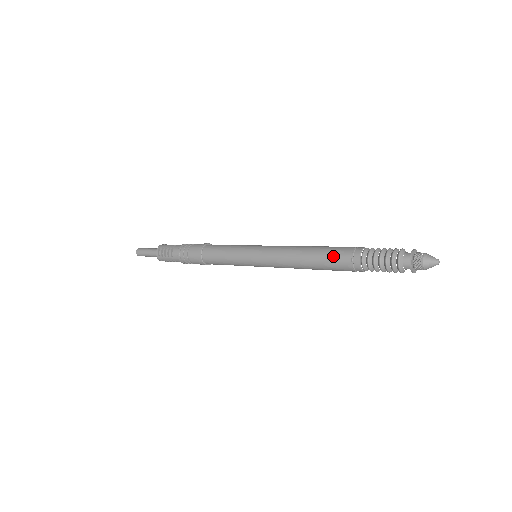
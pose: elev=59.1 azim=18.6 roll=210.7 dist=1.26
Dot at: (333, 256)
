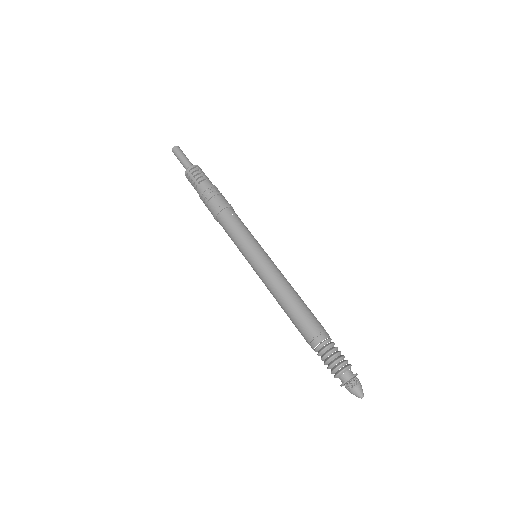
Dot at: (298, 329)
